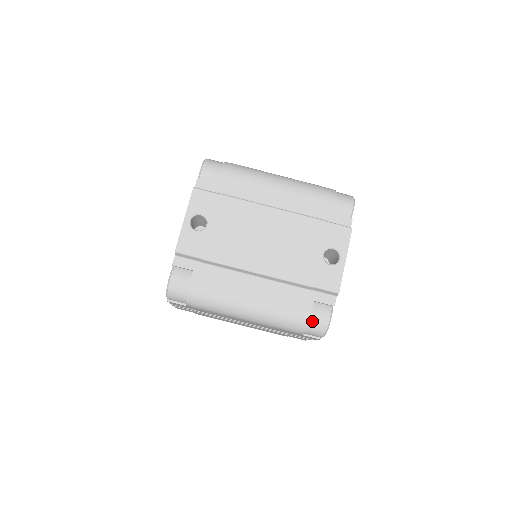
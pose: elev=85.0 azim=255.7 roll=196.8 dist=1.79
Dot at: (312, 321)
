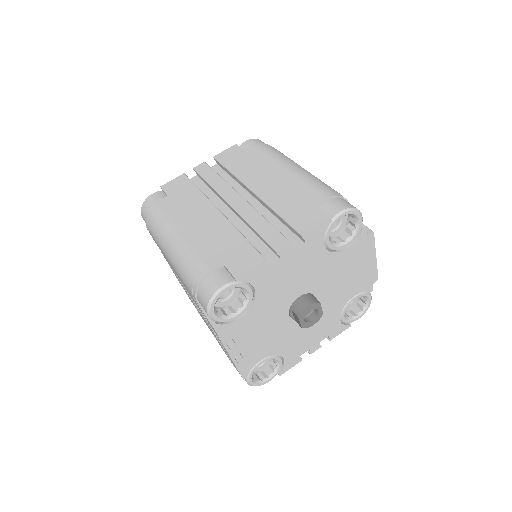
Dot at: occluded
